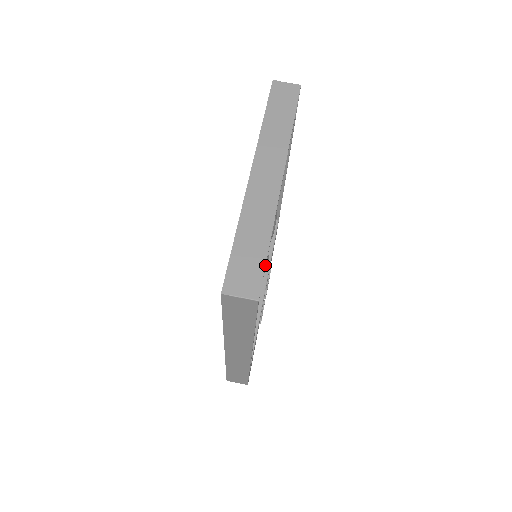
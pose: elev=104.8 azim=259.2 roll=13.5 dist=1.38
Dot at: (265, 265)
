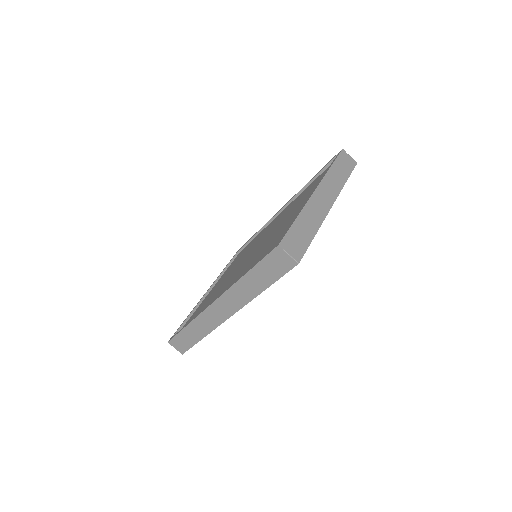
Dot at: occluded
